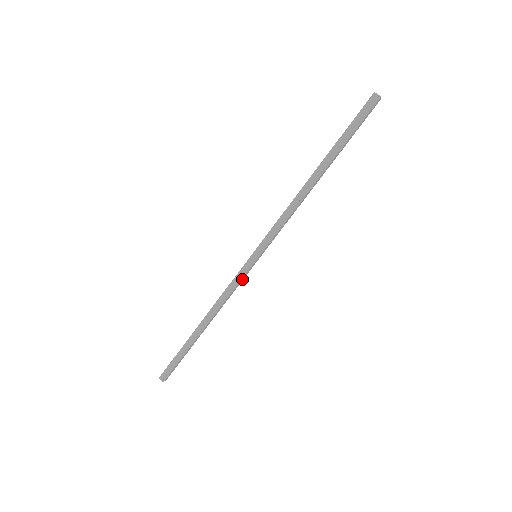
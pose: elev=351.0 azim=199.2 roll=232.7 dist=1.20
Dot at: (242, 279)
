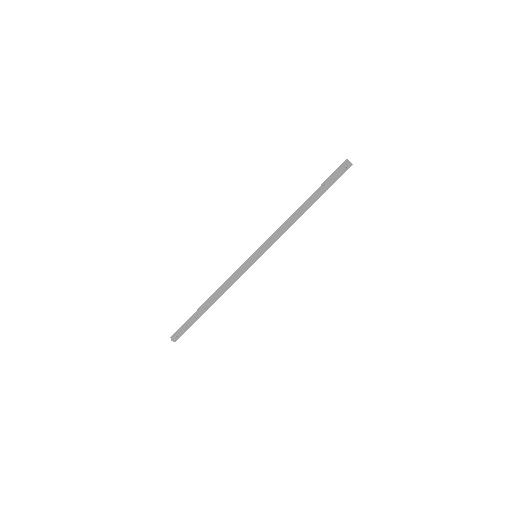
Dot at: (243, 271)
